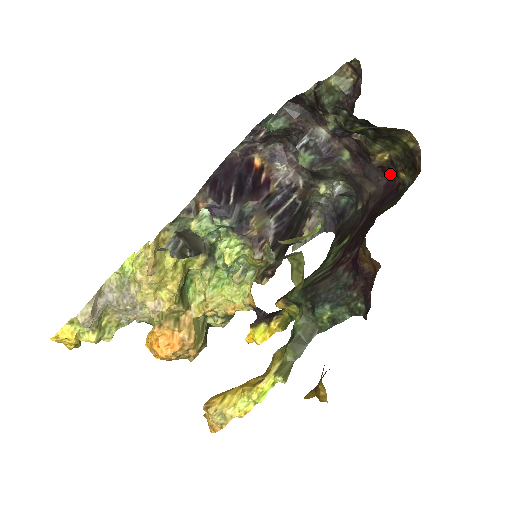
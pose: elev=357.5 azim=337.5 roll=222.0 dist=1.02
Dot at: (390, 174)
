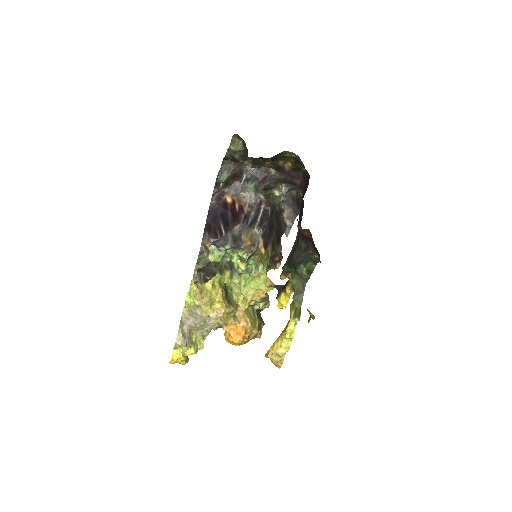
Dot at: (301, 170)
